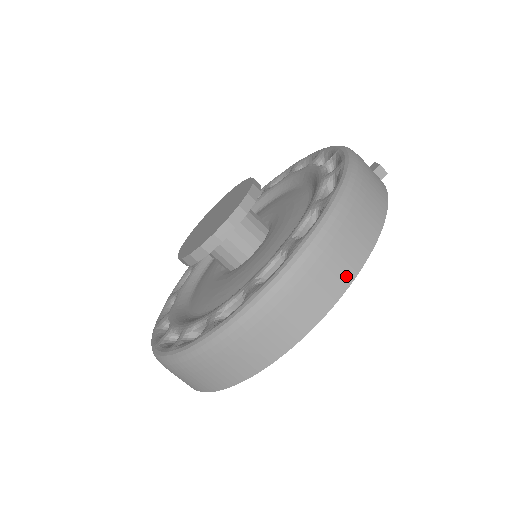
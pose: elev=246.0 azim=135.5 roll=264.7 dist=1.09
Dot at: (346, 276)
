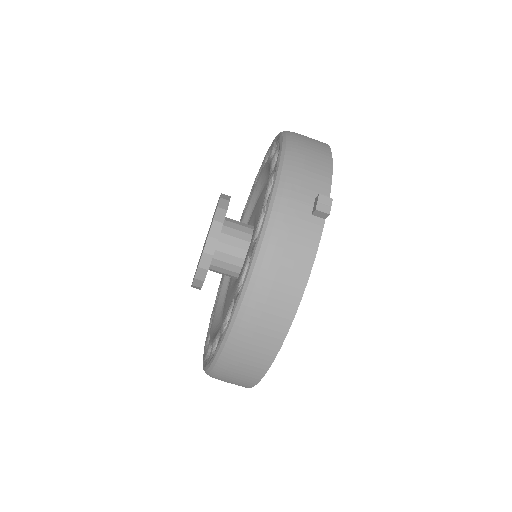
Dot at: (262, 365)
